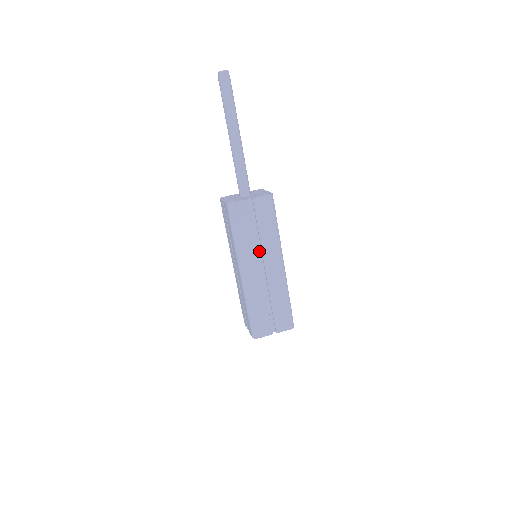
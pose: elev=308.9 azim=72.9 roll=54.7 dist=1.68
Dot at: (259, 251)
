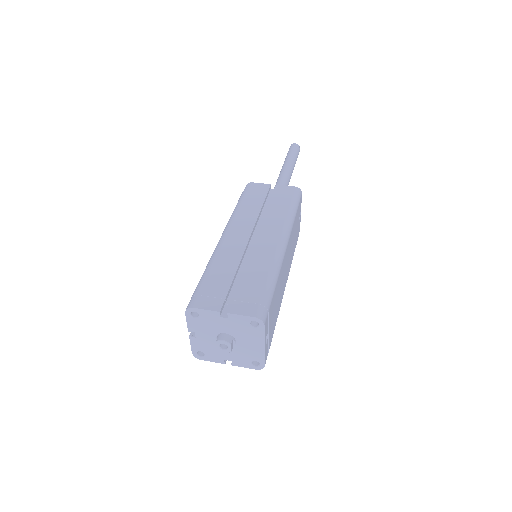
Dot at: occluded
